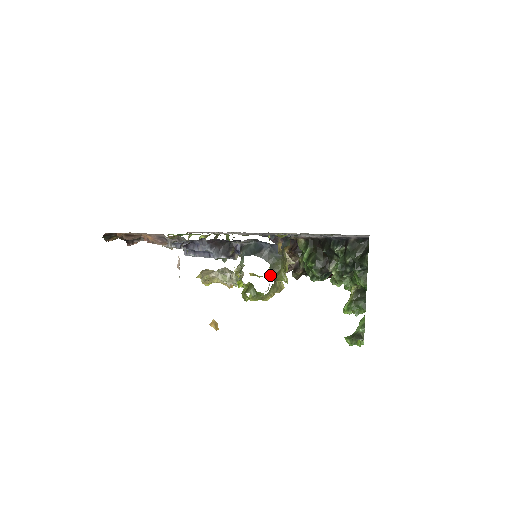
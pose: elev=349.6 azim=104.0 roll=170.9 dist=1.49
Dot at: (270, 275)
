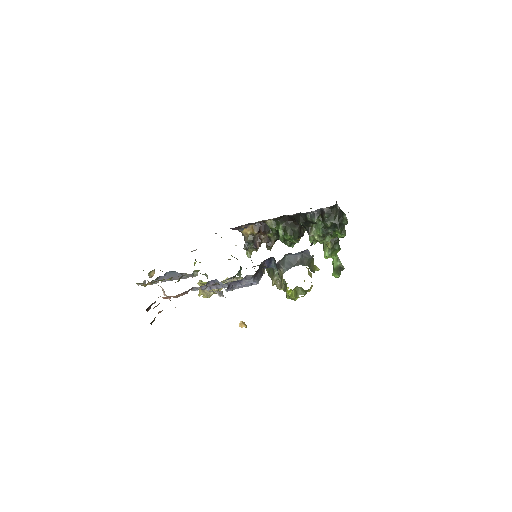
Dot at: occluded
